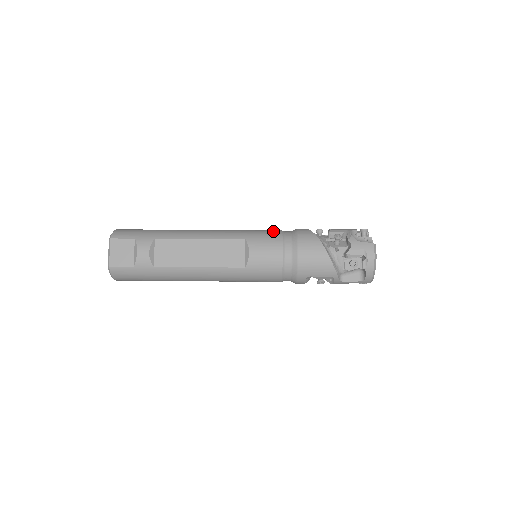
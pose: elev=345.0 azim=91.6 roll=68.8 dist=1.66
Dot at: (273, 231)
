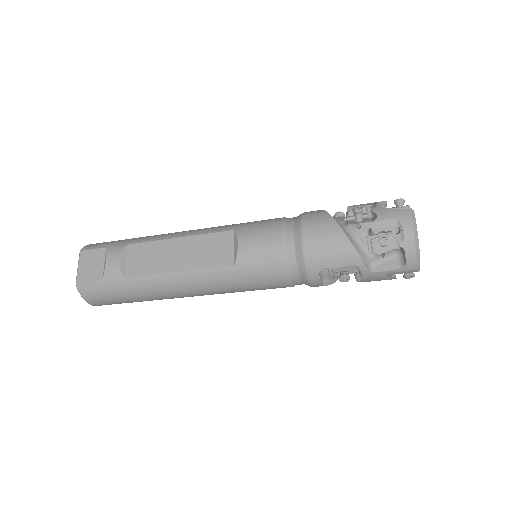
Dot at: occluded
